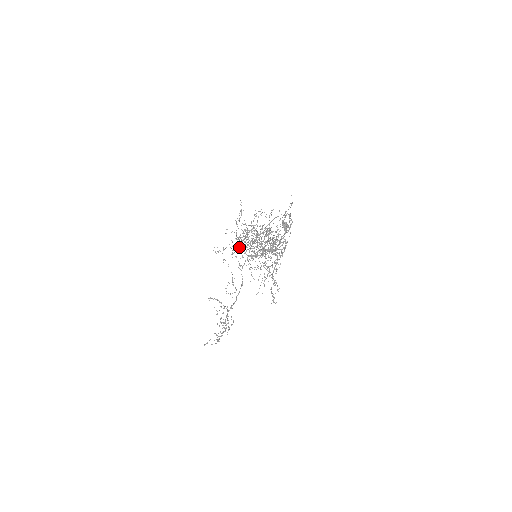
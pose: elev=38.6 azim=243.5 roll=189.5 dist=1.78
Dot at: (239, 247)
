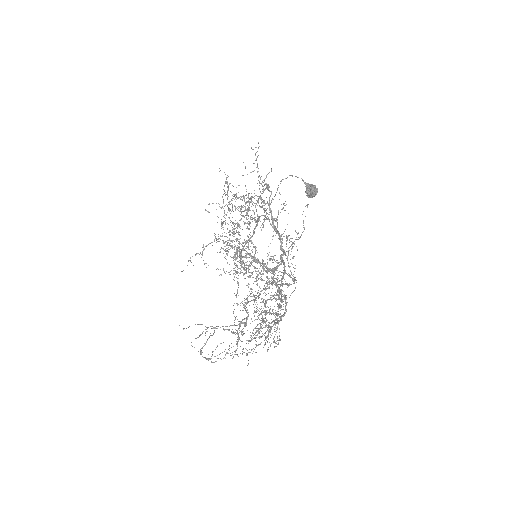
Dot at: occluded
